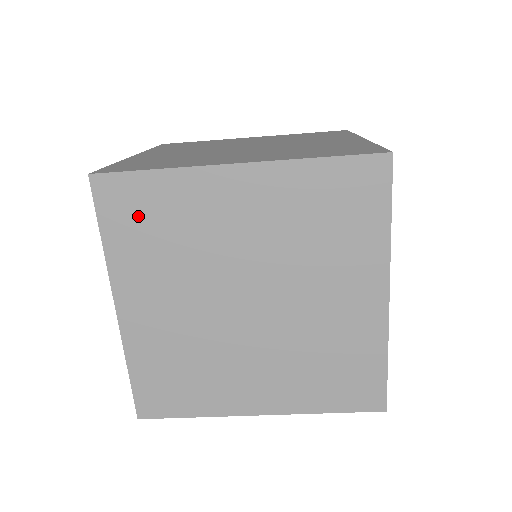
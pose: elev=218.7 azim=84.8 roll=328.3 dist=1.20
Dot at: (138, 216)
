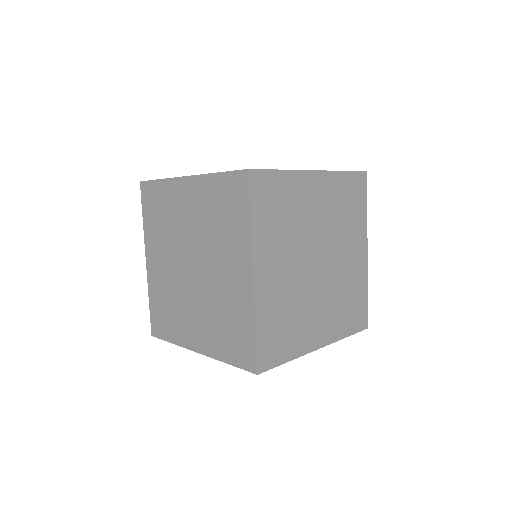
Dot at: (154, 206)
